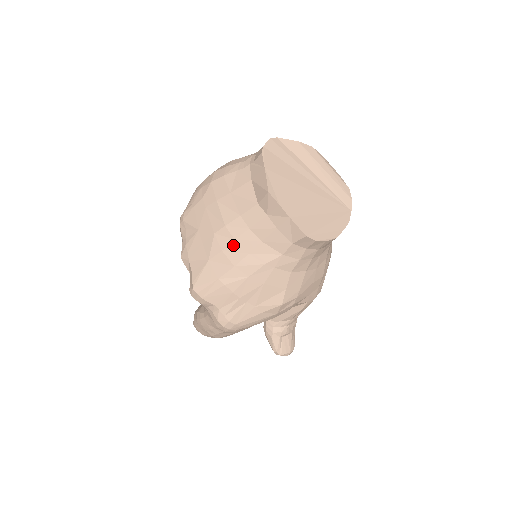
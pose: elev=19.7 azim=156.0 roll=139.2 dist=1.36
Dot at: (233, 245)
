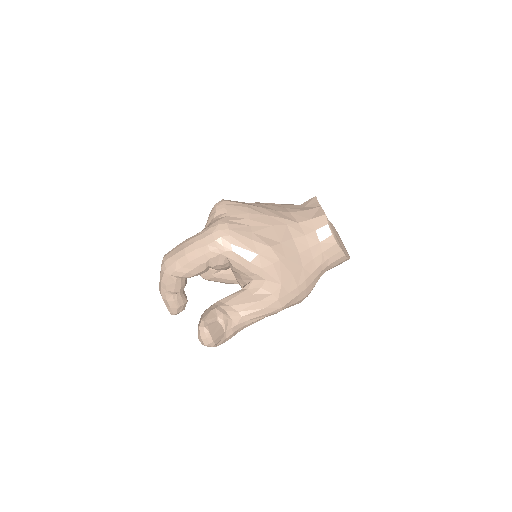
Dot at: (269, 206)
